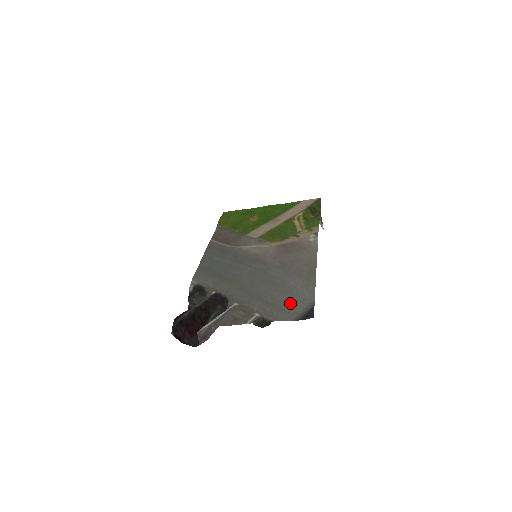
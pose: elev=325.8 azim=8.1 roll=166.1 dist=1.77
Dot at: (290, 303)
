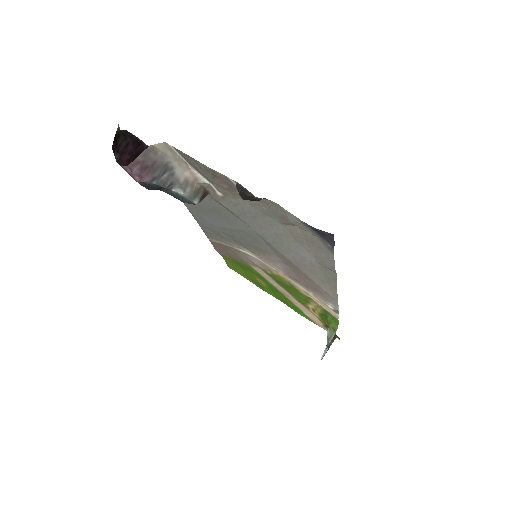
Dot at: (299, 229)
